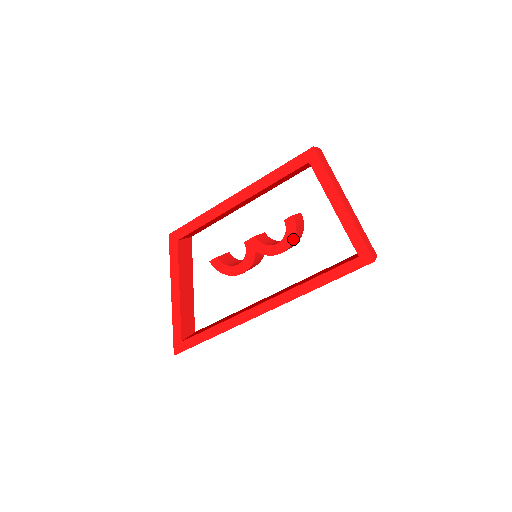
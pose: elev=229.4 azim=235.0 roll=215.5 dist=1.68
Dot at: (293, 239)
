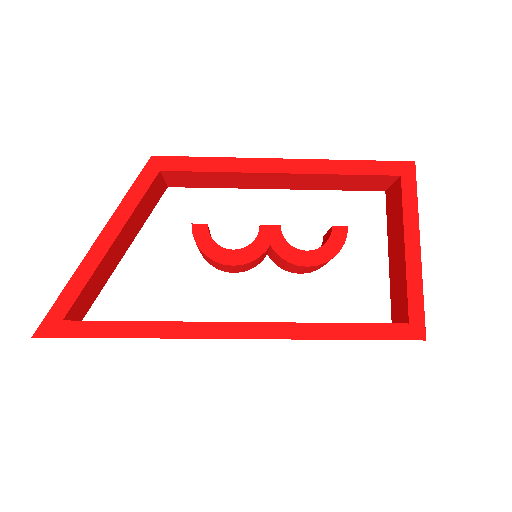
Dot at: (332, 256)
